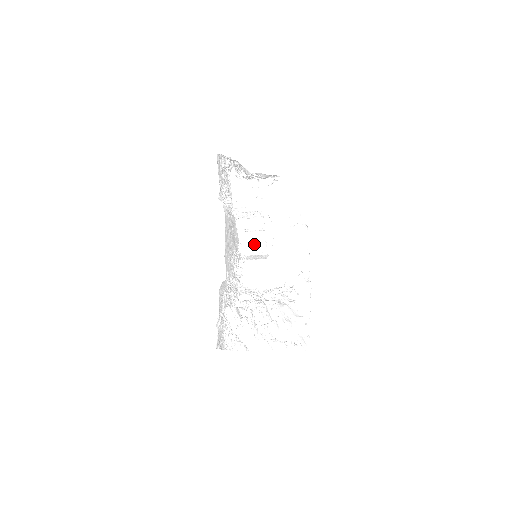
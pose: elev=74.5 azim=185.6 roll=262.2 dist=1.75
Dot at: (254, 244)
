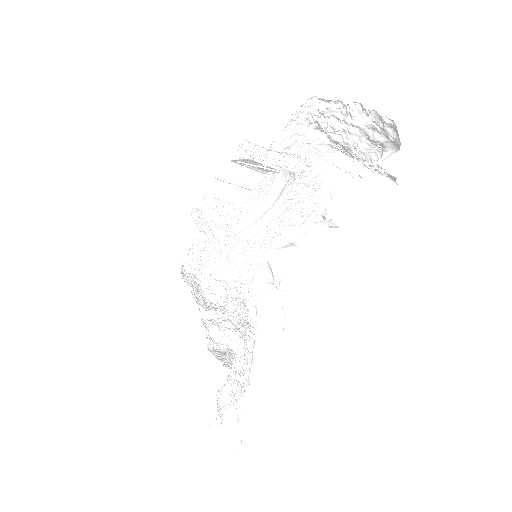
Dot at: (225, 205)
